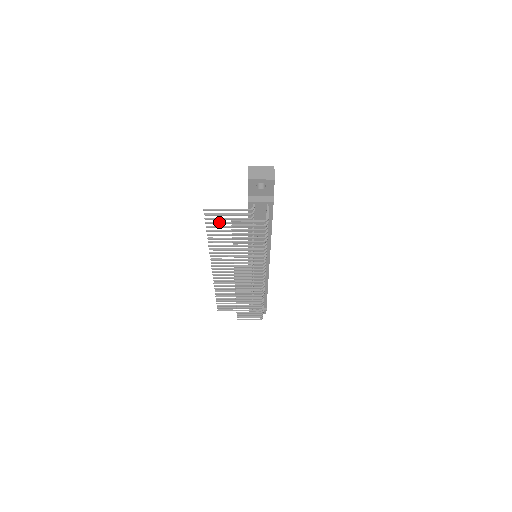
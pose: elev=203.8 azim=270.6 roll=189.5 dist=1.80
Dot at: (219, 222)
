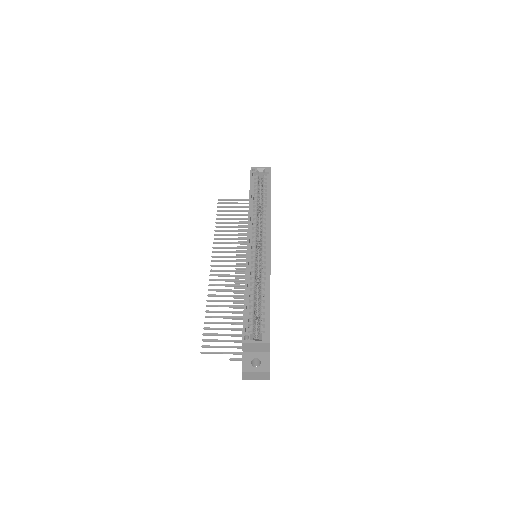
Dot at: (216, 335)
